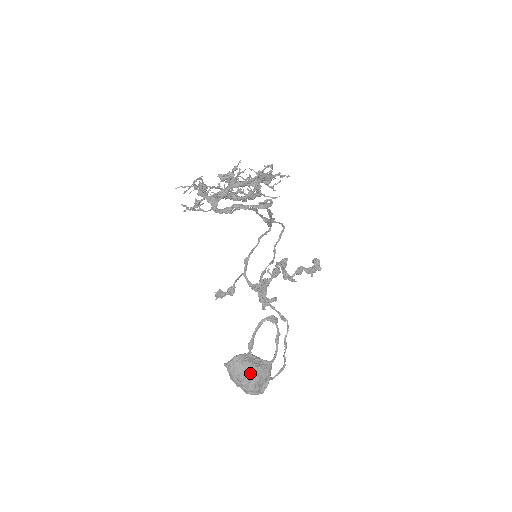
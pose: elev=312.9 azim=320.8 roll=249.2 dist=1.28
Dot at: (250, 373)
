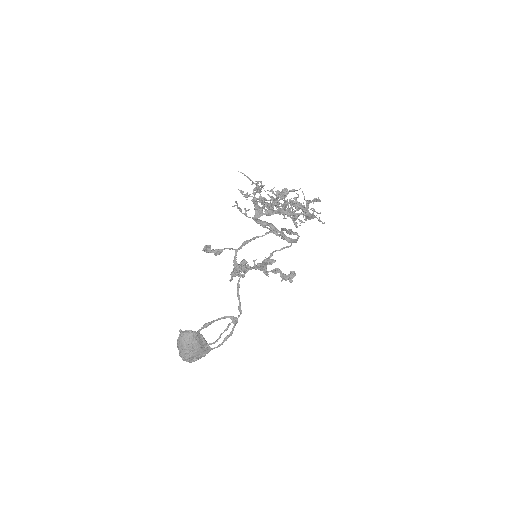
Dot at: (193, 349)
